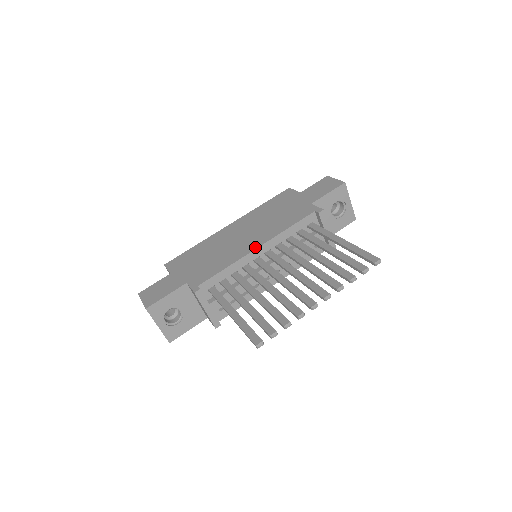
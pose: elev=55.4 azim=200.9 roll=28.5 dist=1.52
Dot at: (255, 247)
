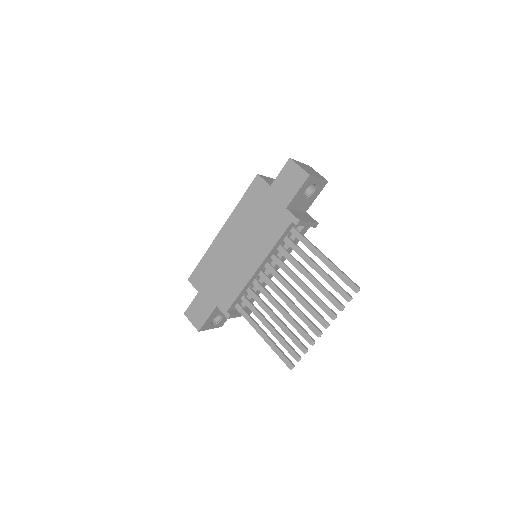
Dot at: (255, 268)
